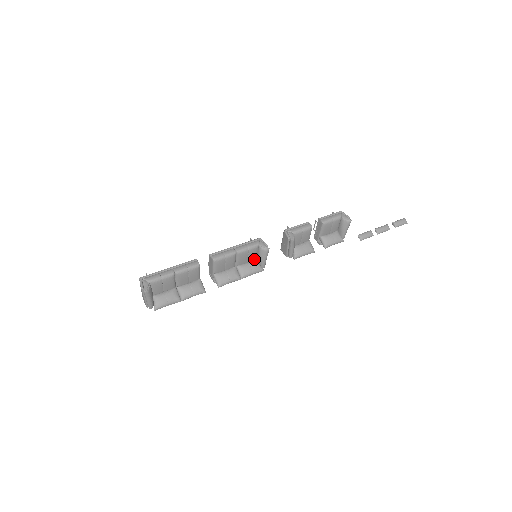
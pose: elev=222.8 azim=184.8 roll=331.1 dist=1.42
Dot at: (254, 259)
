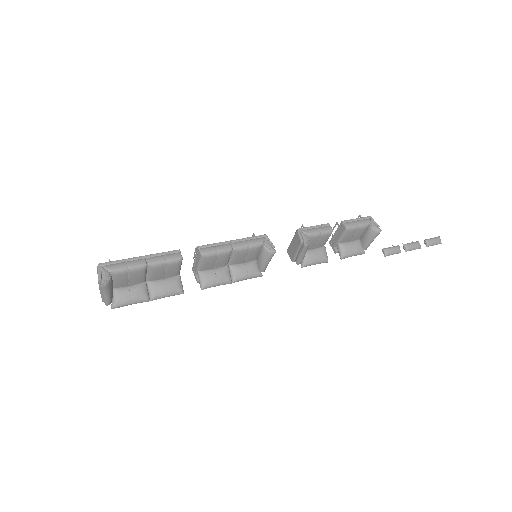
Dot at: (253, 259)
